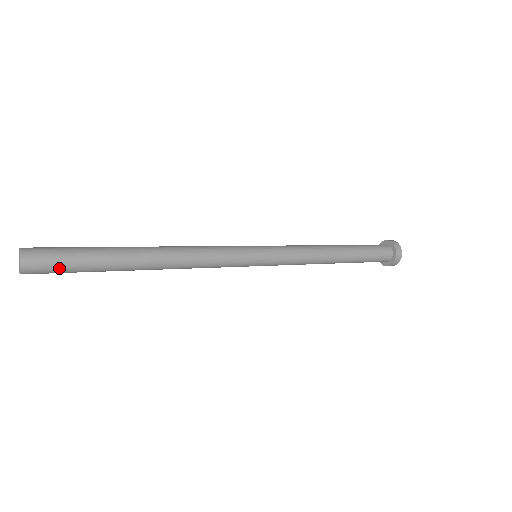
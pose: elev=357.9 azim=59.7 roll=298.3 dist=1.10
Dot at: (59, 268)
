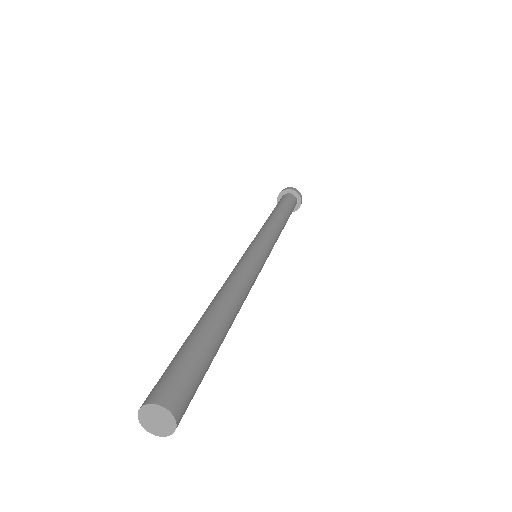
Dot at: (195, 390)
